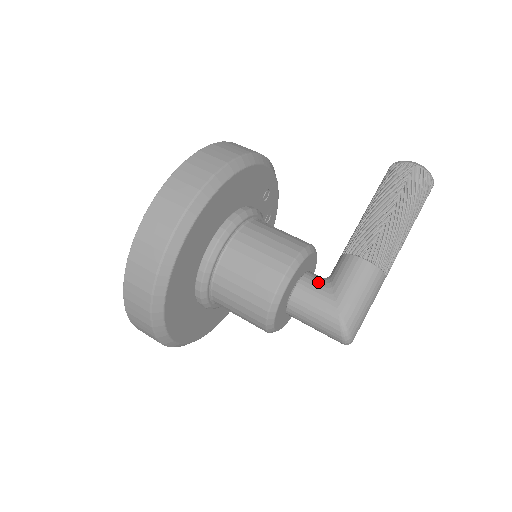
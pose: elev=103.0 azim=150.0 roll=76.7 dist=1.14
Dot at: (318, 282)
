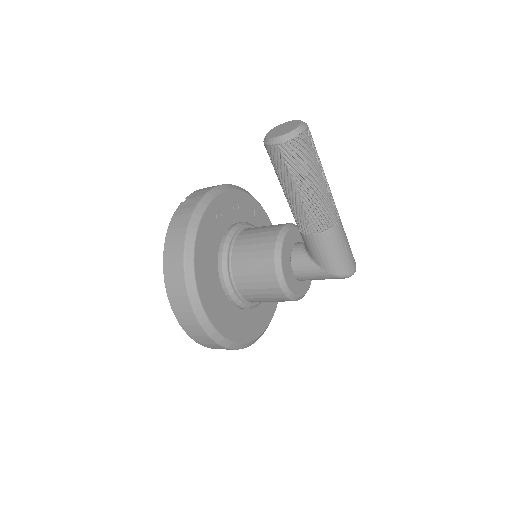
Dot at: (303, 261)
